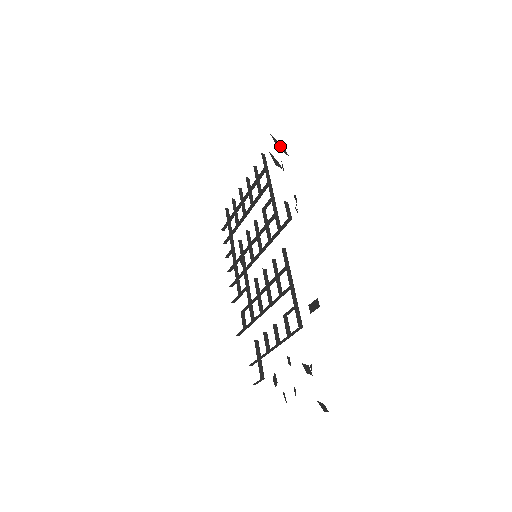
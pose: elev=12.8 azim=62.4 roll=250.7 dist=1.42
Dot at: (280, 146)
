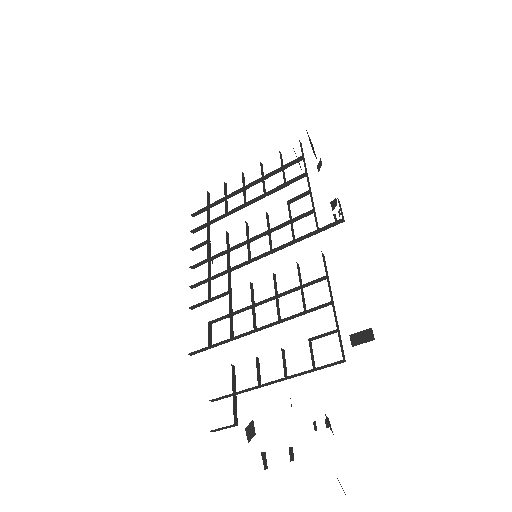
Dot at: (312, 146)
